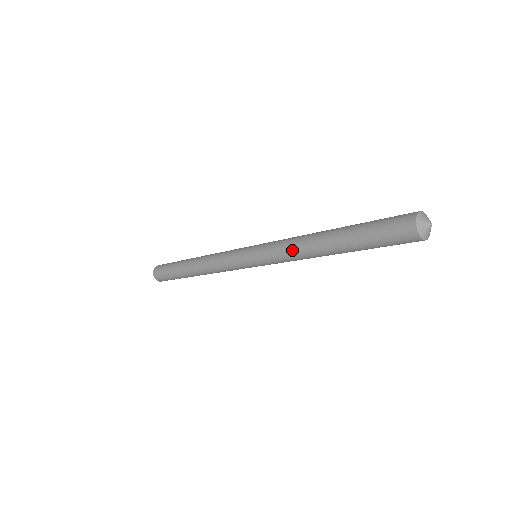
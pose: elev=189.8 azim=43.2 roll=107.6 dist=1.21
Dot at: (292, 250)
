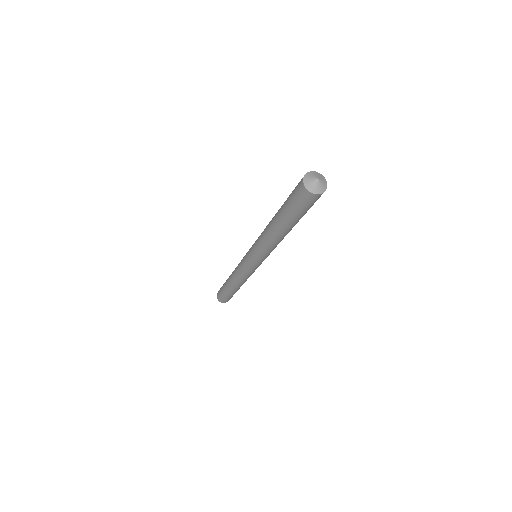
Dot at: (261, 238)
